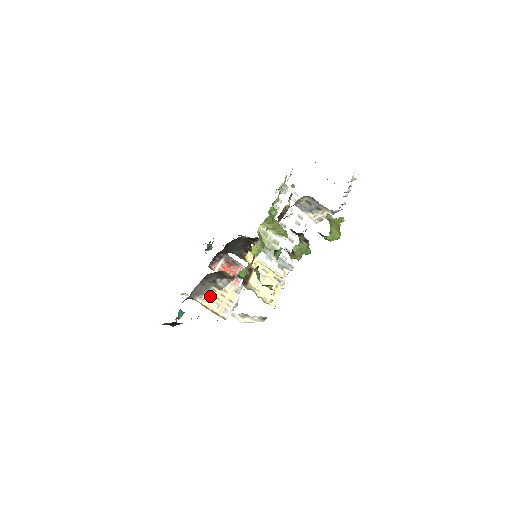
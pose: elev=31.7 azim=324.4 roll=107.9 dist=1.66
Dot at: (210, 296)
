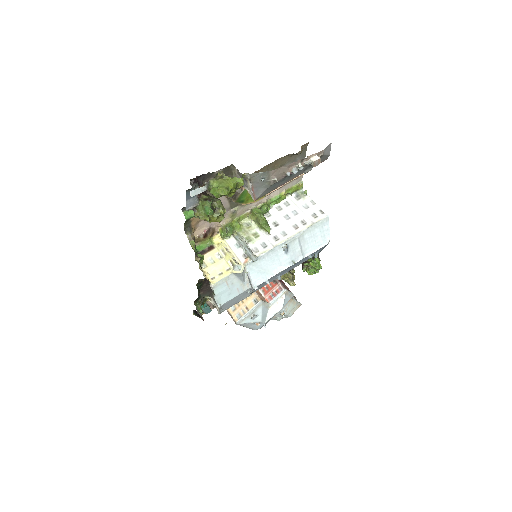
Dot at: occluded
